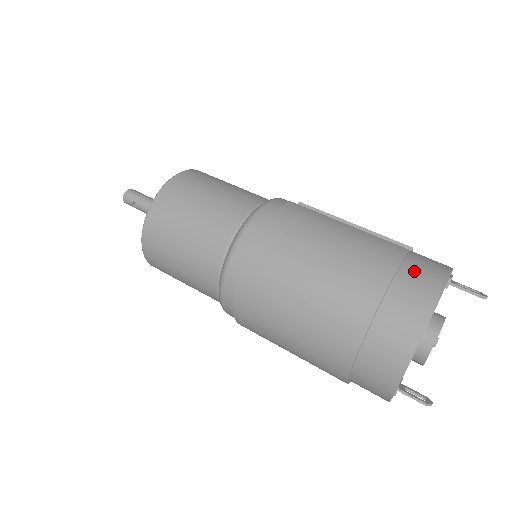
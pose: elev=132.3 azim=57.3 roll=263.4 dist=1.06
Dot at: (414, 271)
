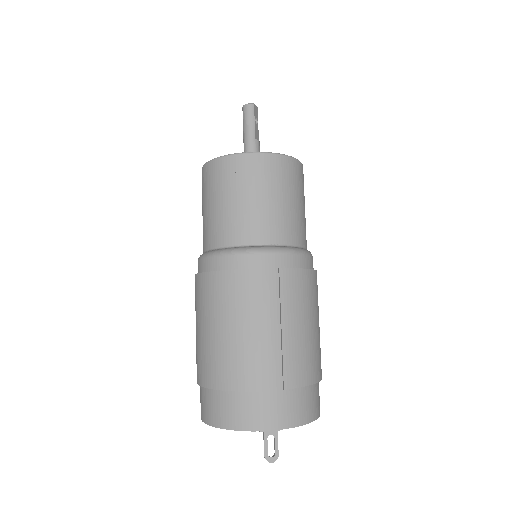
Dot at: (236, 403)
